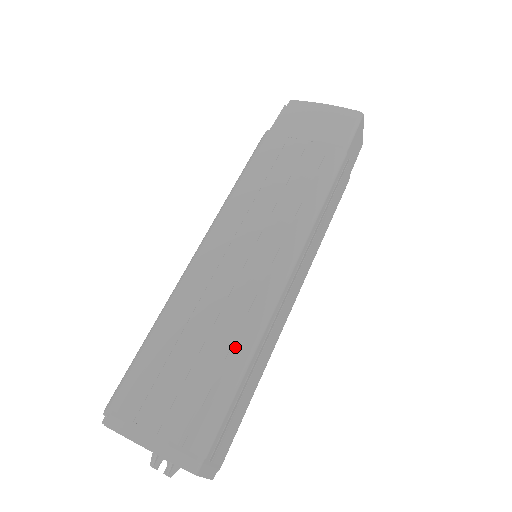
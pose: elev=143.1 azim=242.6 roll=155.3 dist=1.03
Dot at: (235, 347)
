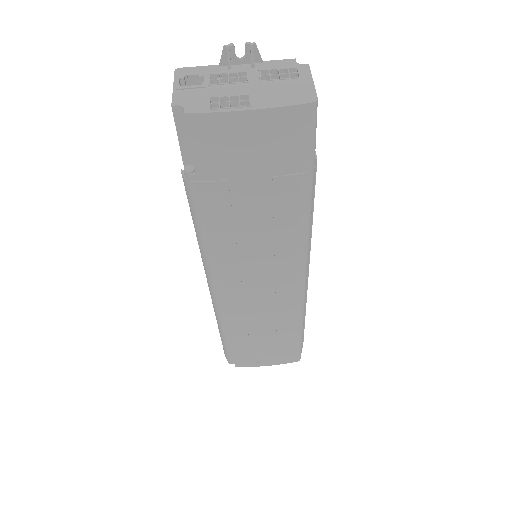
Dot at: (291, 328)
